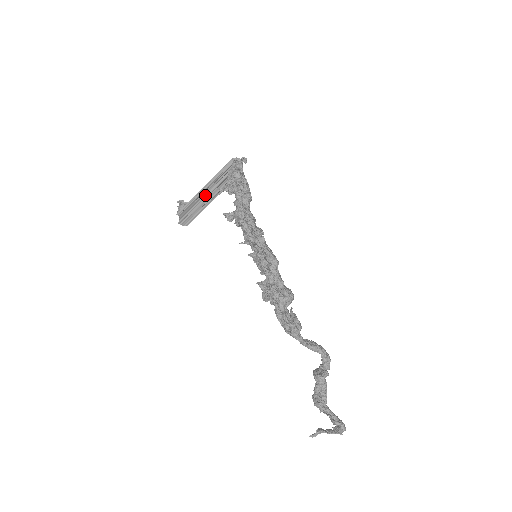
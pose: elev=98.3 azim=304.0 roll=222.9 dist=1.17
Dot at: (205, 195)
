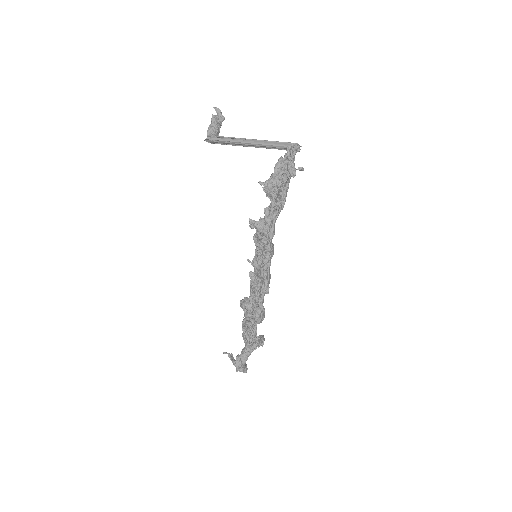
Dot at: (245, 143)
